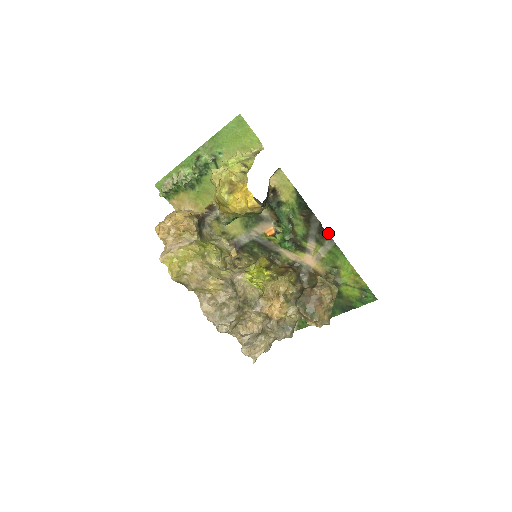
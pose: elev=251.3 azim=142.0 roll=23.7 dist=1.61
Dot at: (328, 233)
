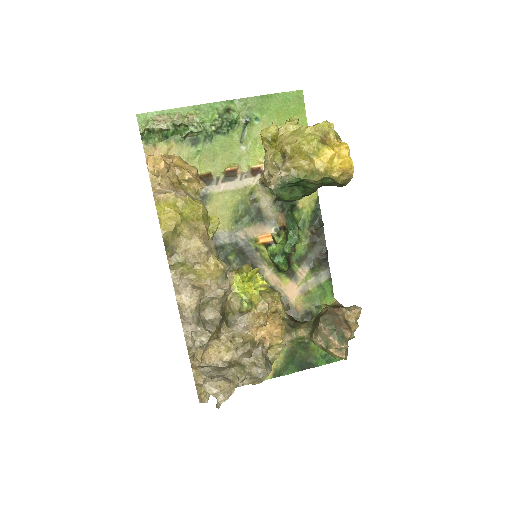
Dot at: (328, 262)
